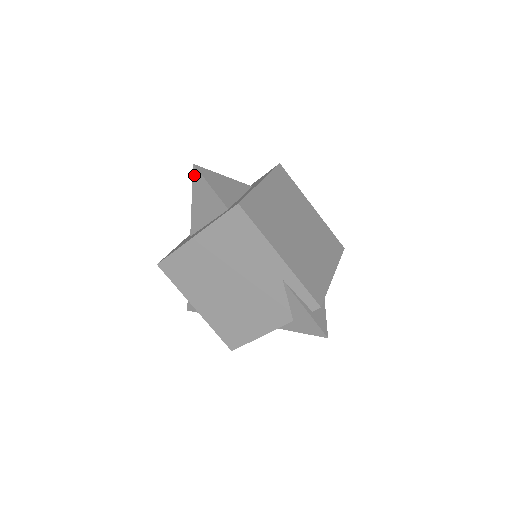
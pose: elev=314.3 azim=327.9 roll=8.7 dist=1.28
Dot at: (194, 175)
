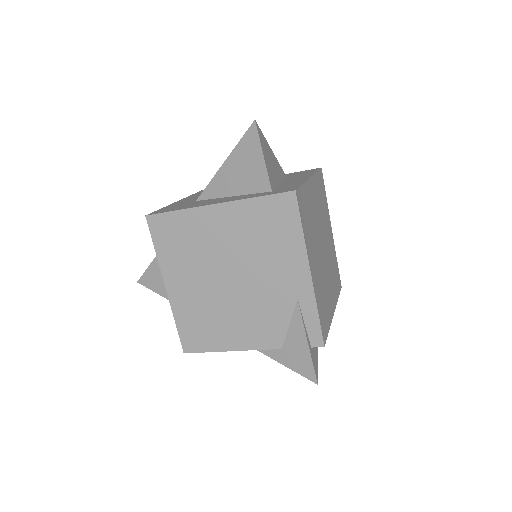
Dot at: (248, 133)
